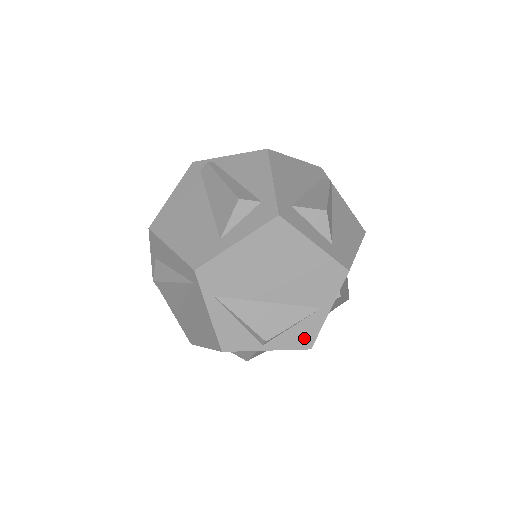
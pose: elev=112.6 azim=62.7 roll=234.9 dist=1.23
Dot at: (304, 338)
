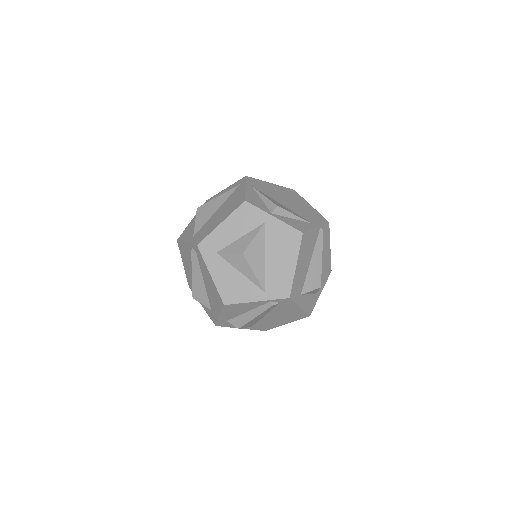
Dot at: (299, 227)
